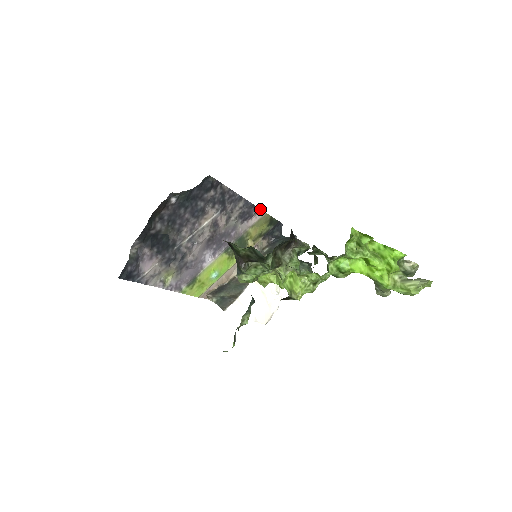
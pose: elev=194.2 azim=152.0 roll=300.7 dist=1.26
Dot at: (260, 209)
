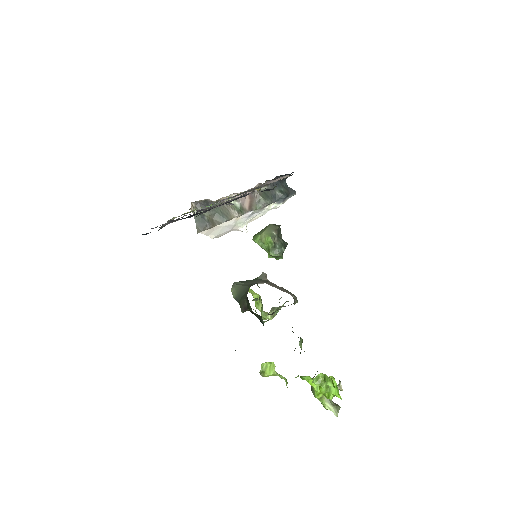
Dot at: occluded
